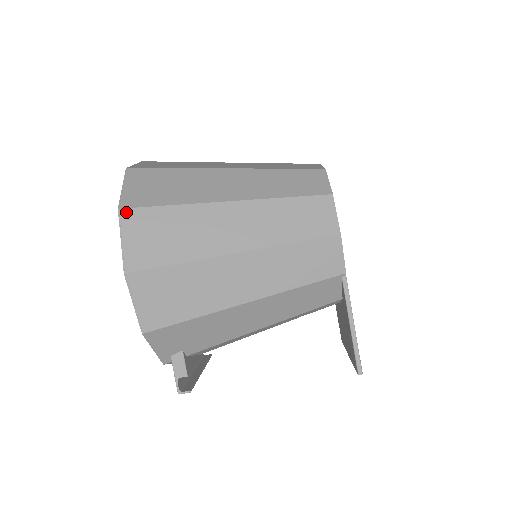
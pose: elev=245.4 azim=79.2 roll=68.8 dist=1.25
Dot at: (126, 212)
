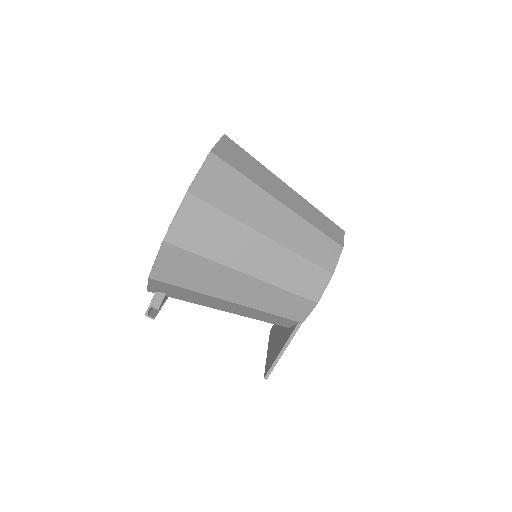
Dot at: (191, 198)
